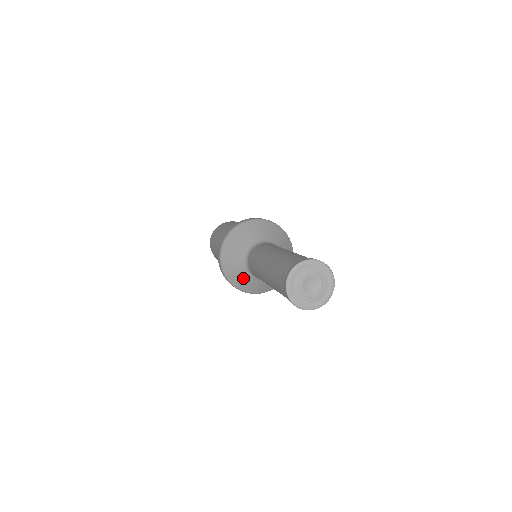
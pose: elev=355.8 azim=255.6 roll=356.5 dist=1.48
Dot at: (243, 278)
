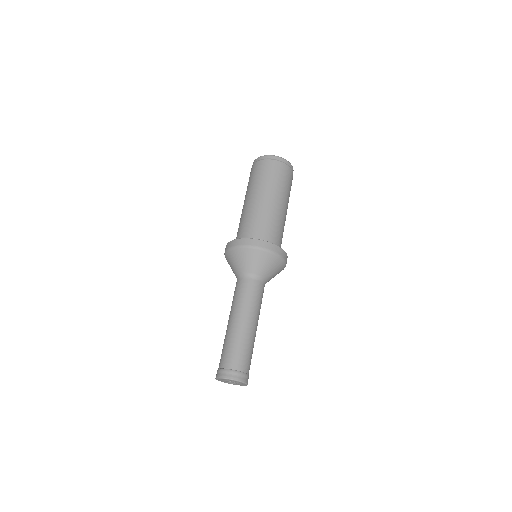
Dot at: occluded
